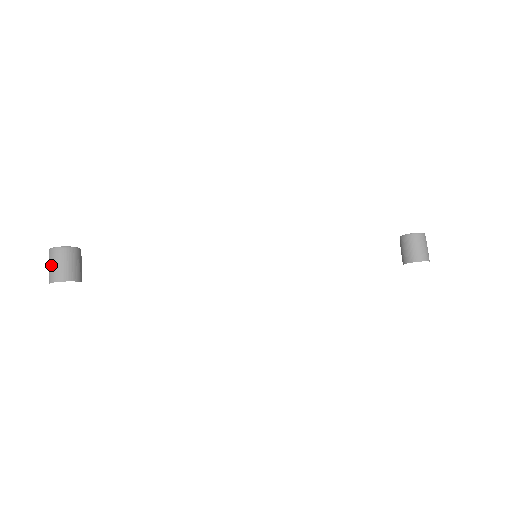
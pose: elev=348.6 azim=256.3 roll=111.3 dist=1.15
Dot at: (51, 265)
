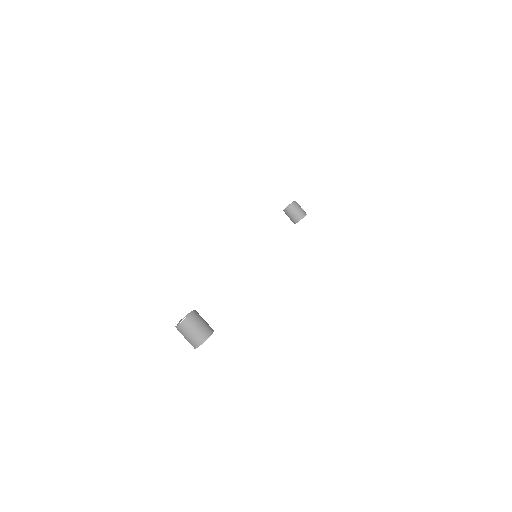
Dot at: (195, 330)
